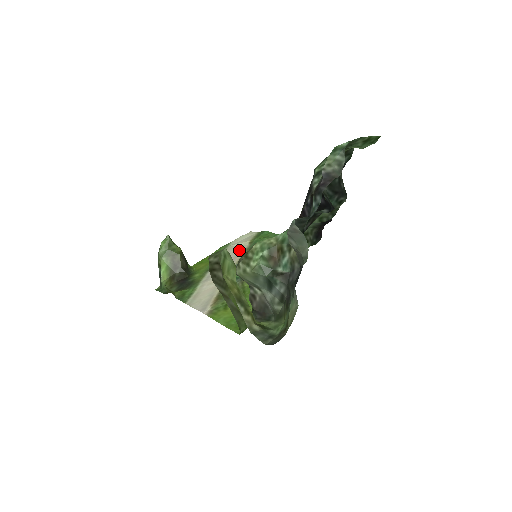
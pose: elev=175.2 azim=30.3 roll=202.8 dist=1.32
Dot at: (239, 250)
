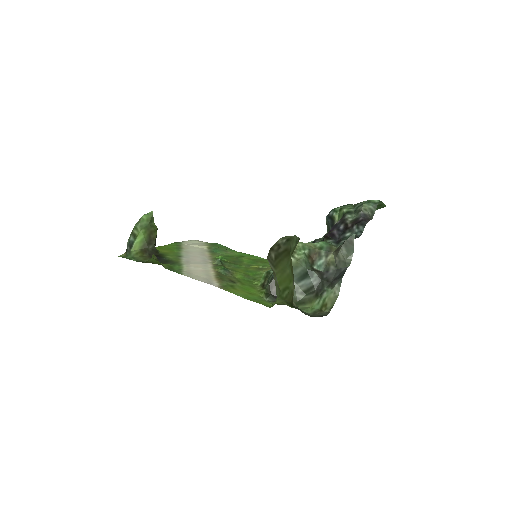
Dot at: (201, 250)
